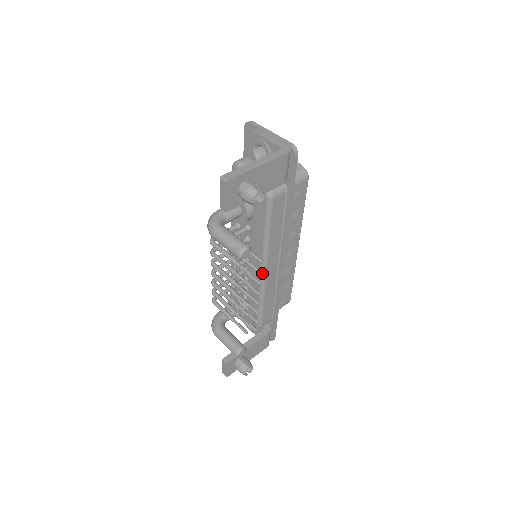
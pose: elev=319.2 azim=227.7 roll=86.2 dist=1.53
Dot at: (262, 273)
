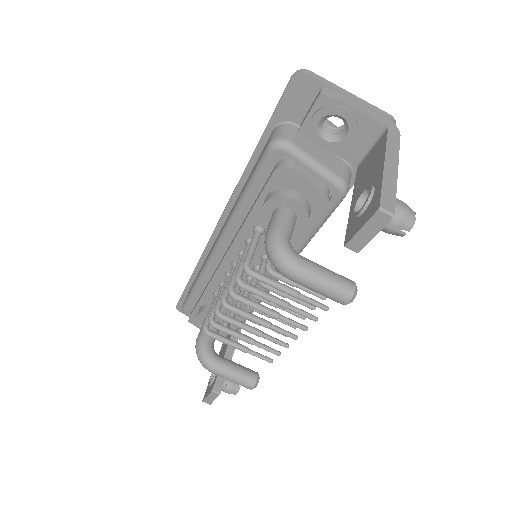
Dot at: (276, 280)
